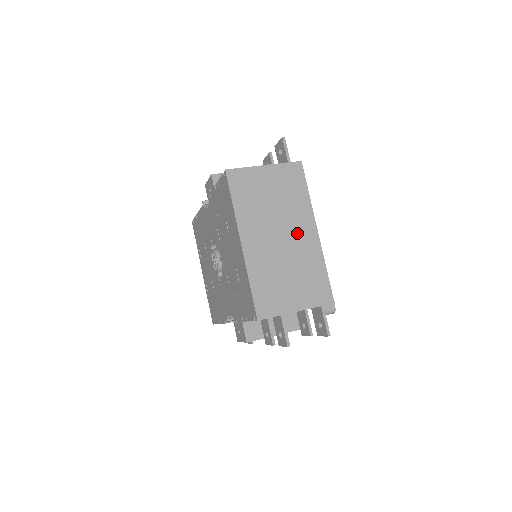
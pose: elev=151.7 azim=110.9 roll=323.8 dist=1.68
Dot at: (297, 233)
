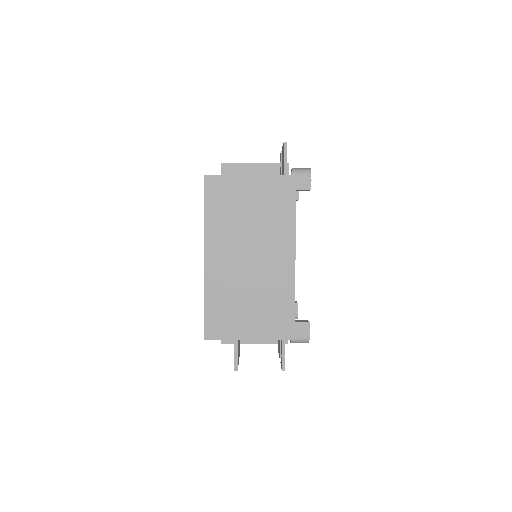
Dot at: (270, 257)
